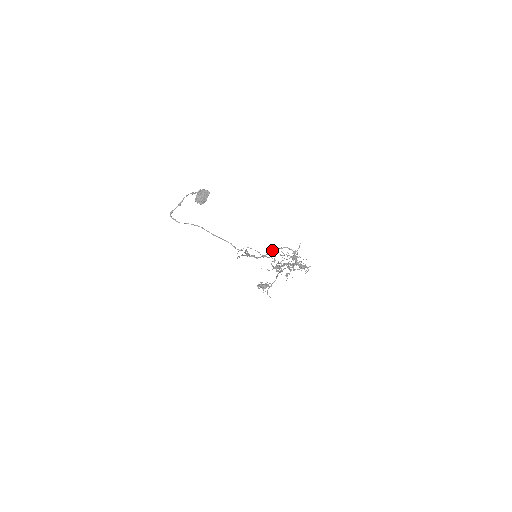
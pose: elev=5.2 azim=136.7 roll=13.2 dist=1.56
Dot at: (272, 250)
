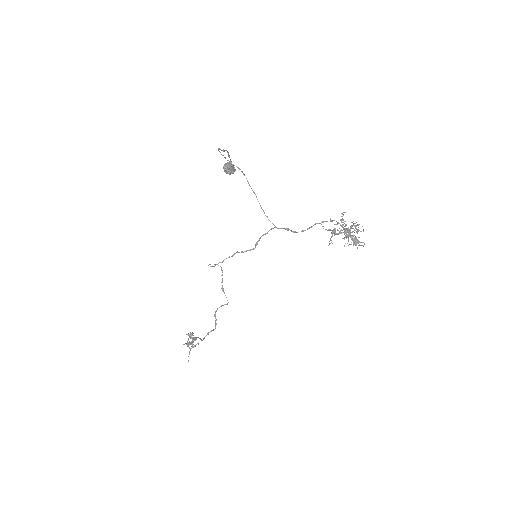
Dot at: (322, 221)
